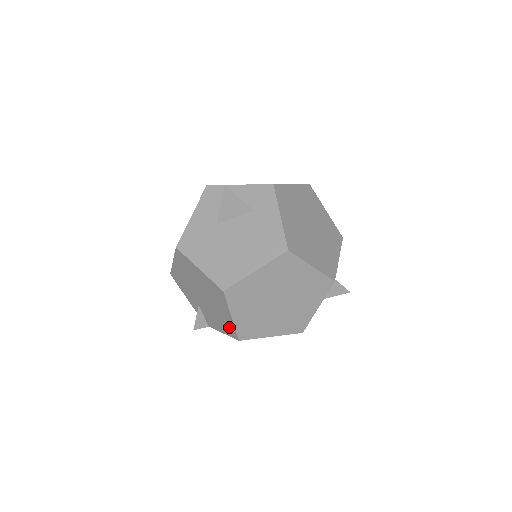
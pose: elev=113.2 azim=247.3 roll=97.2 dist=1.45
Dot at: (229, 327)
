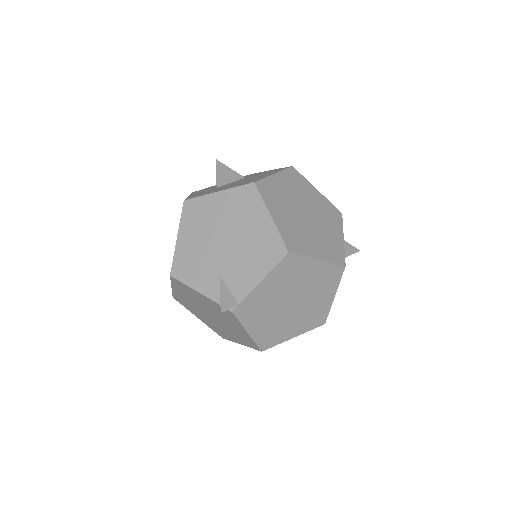
Dot at: (270, 245)
